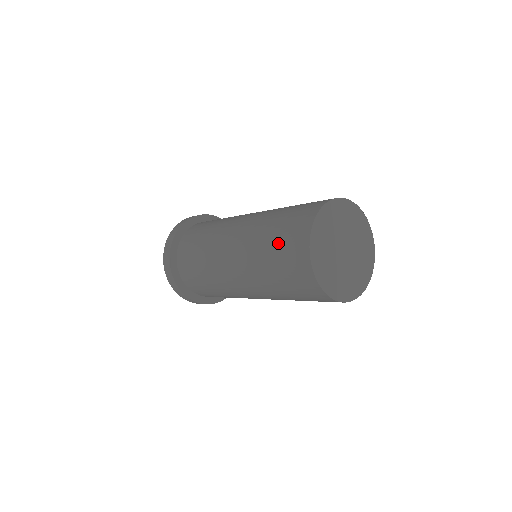
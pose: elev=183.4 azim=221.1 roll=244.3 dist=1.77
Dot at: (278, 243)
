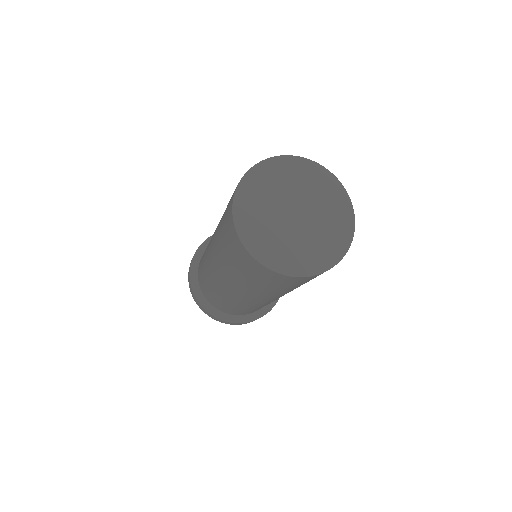
Dot at: occluded
